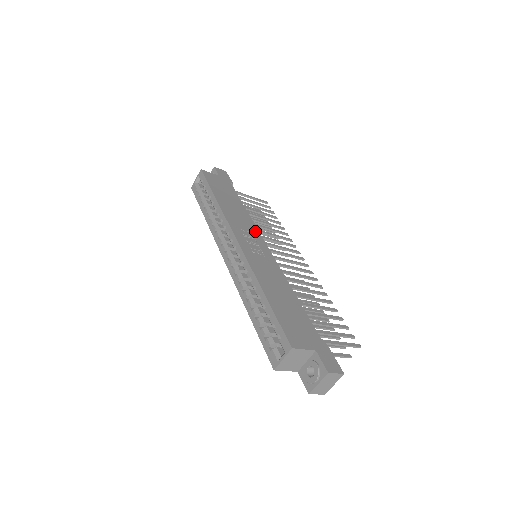
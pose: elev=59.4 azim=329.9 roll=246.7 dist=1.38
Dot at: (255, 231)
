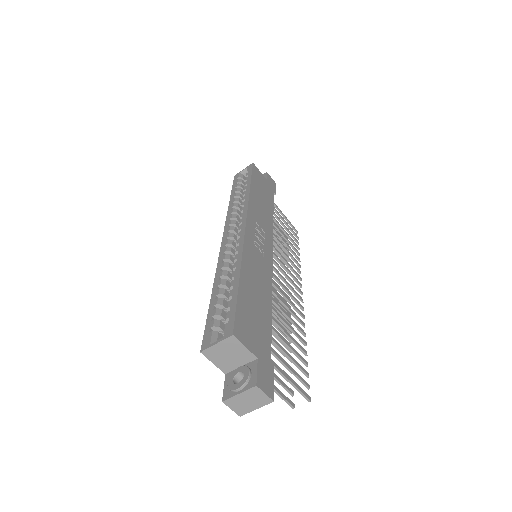
Dot at: (269, 235)
